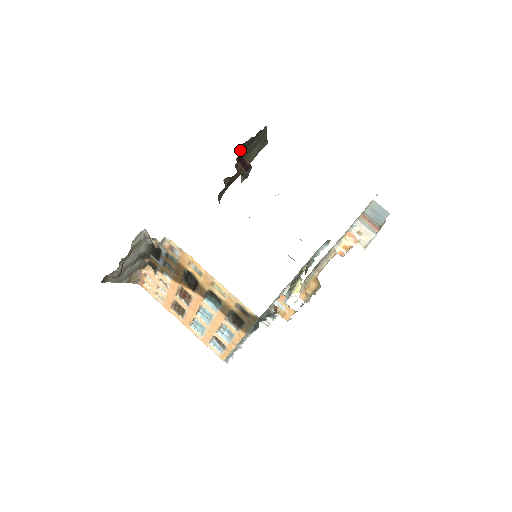
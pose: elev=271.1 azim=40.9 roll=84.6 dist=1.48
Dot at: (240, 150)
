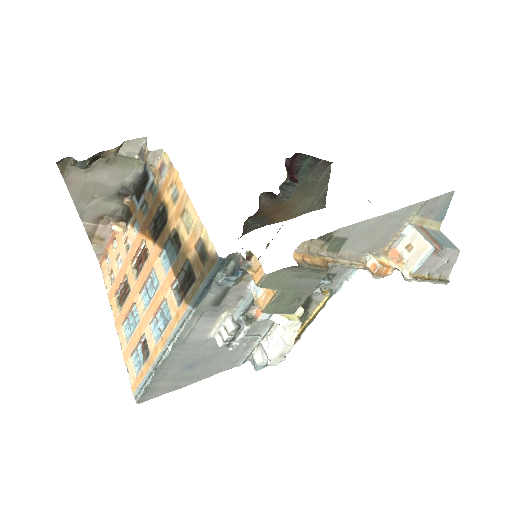
Dot at: (293, 165)
